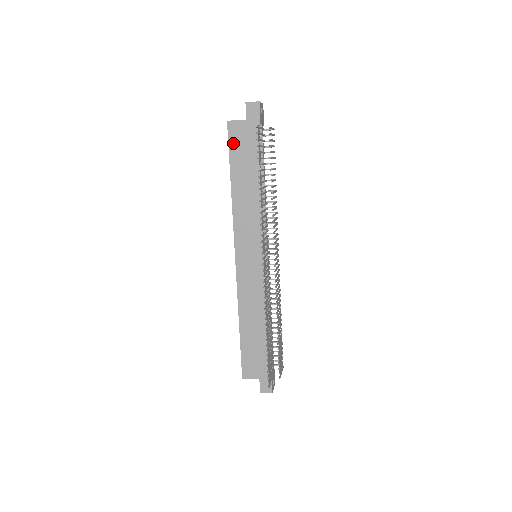
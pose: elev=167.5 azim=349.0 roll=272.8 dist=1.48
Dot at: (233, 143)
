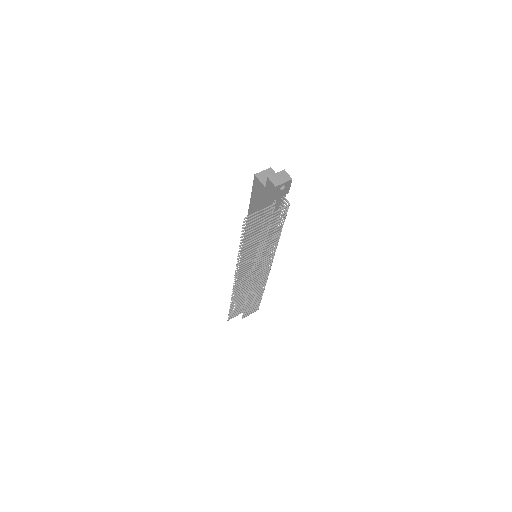
Dot at: (255, 191)
